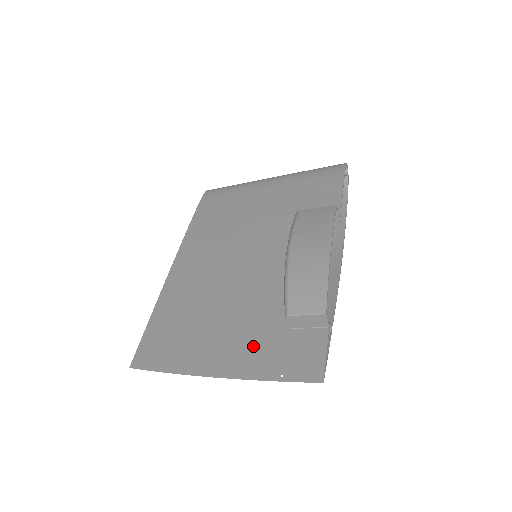
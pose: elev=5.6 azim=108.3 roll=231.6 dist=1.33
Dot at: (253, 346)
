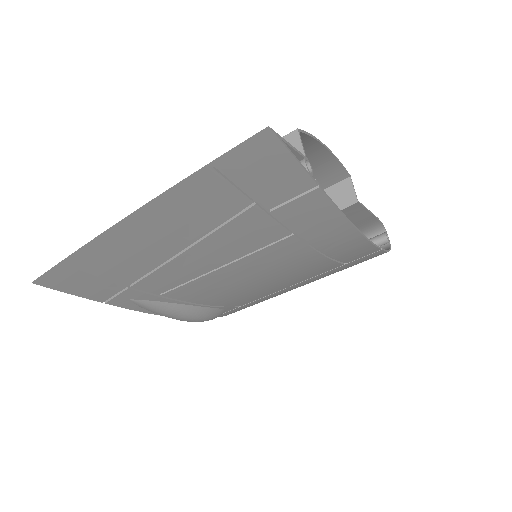
Dot at: occluded
